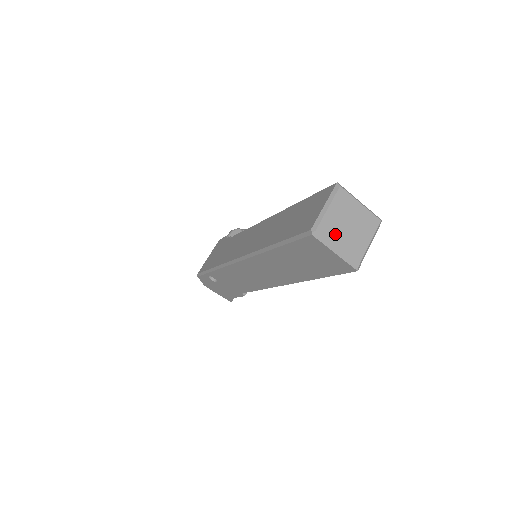
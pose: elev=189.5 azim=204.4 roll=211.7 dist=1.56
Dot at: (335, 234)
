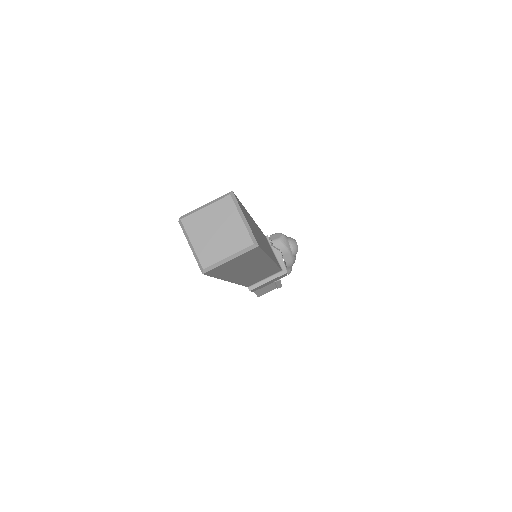
Dot at: (198, 231)
